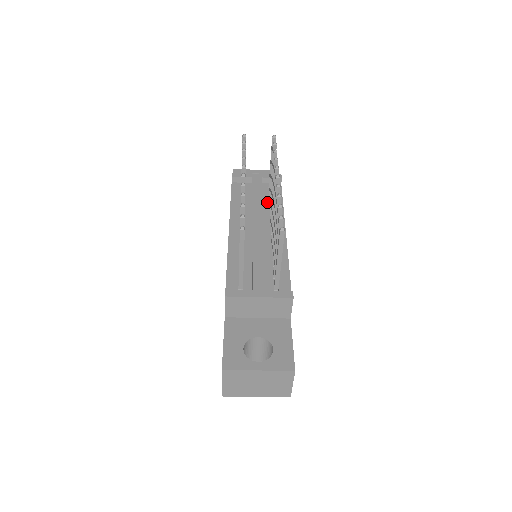
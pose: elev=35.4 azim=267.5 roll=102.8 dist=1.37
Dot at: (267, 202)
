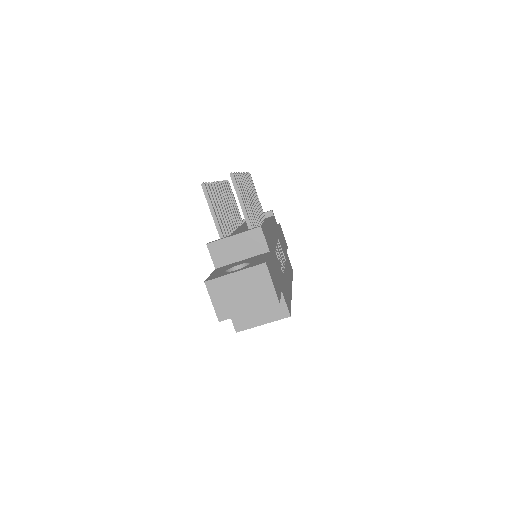
Dot at: occluded
